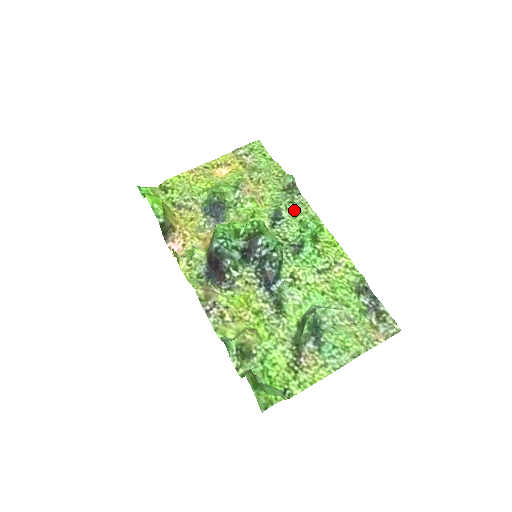
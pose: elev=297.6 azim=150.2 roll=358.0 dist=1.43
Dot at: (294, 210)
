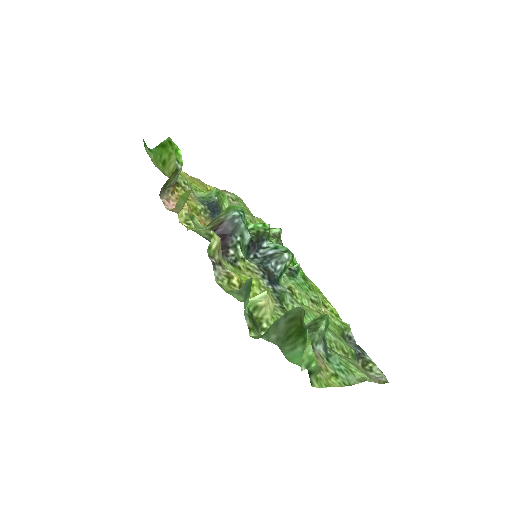
Dot at: occluded
